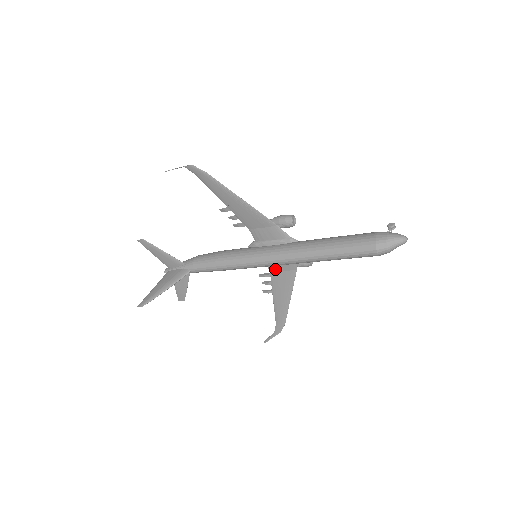
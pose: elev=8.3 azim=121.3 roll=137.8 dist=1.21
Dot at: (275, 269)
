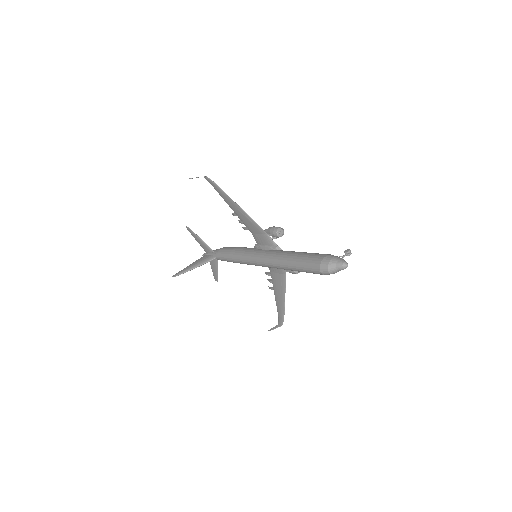
Dot at: (273, 270)
